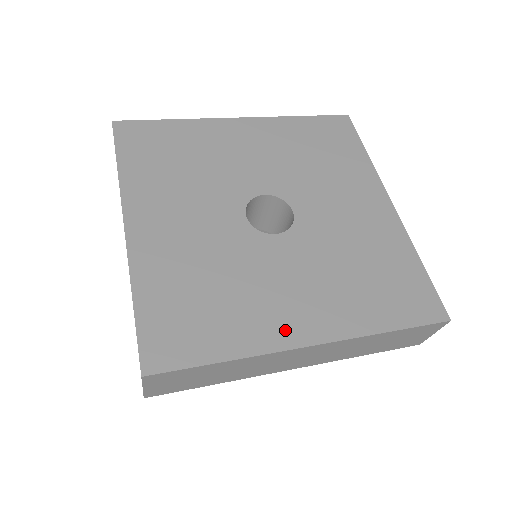
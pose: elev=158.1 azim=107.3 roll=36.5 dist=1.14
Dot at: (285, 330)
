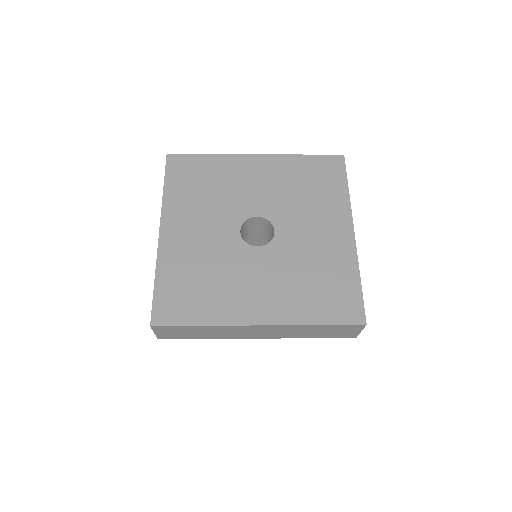
Dot at: (244, 312)
